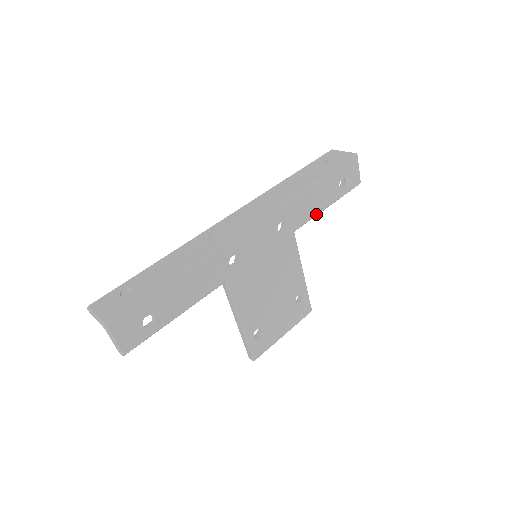
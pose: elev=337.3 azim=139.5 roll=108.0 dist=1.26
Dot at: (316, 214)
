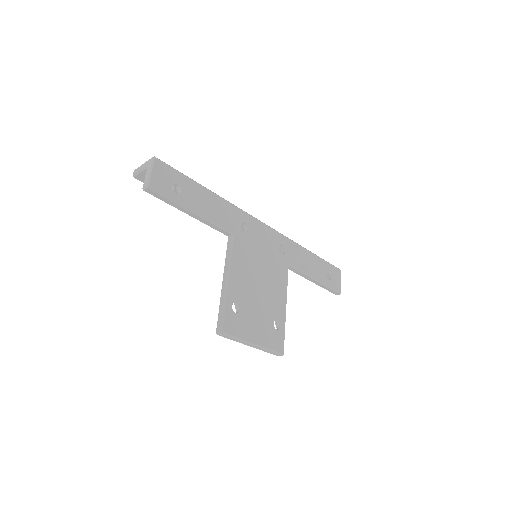
Dot at: (306, 273)
